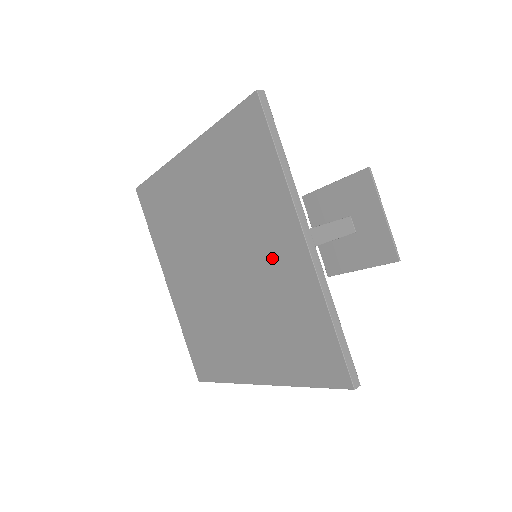
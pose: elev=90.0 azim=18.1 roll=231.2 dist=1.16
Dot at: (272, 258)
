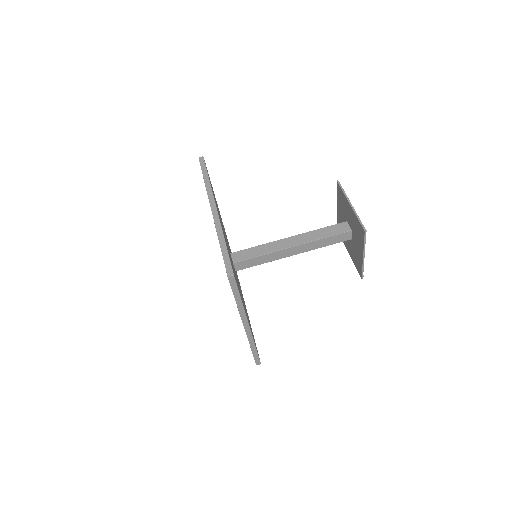
Dot at: occluded
